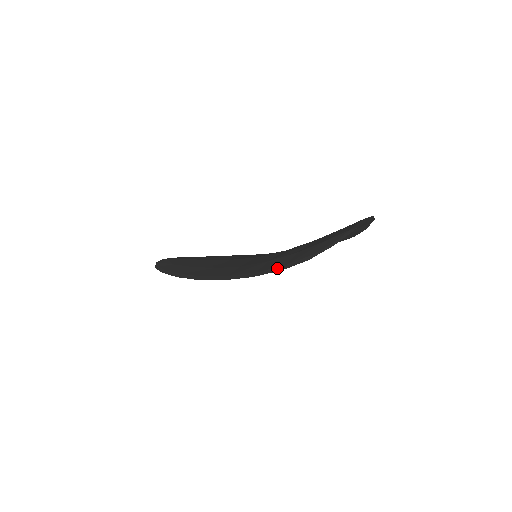
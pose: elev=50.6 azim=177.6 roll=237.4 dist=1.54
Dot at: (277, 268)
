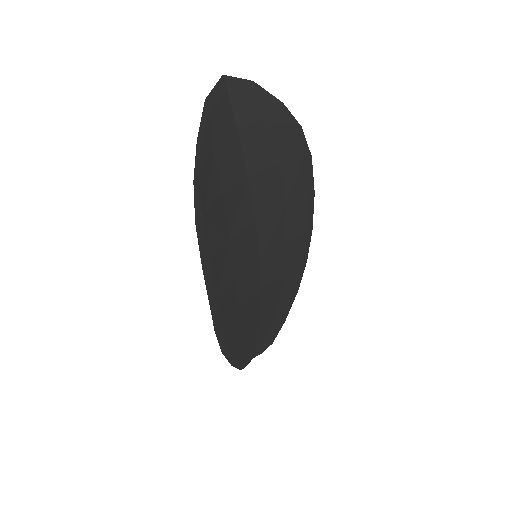
Dot at: (200, 228)
